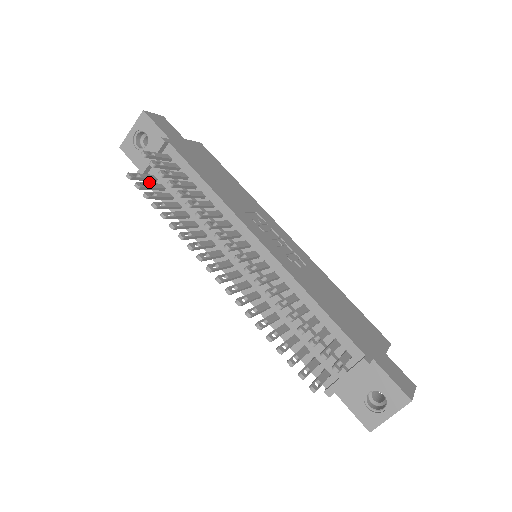
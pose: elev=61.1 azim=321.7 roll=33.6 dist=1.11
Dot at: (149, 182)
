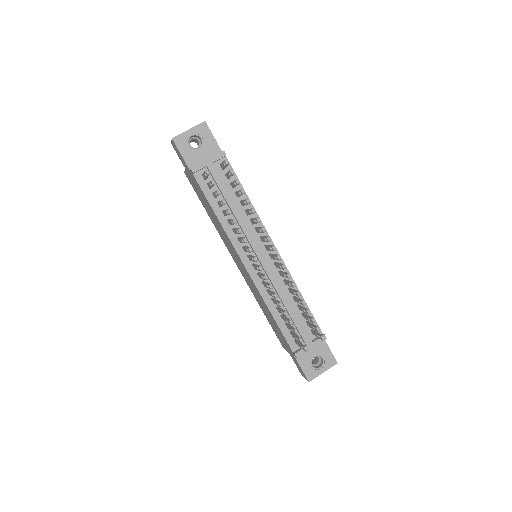
Dot at: (198, 178)
